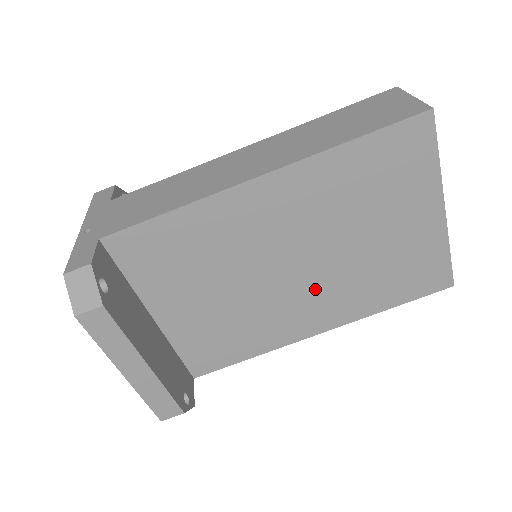
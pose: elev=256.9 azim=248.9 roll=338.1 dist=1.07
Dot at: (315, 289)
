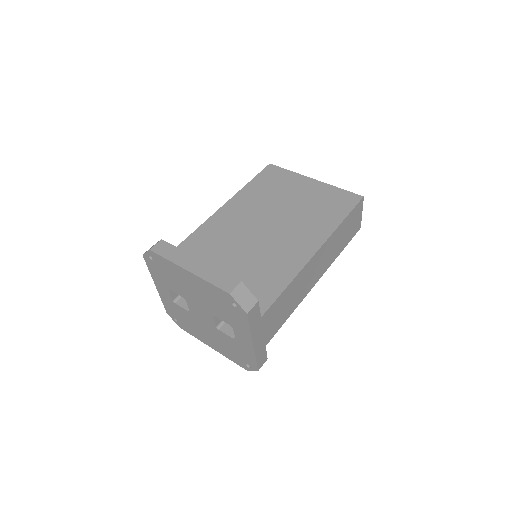
Dot at: (289, 232)
